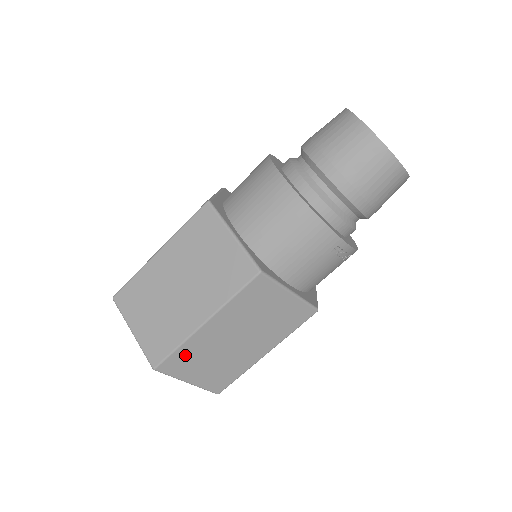
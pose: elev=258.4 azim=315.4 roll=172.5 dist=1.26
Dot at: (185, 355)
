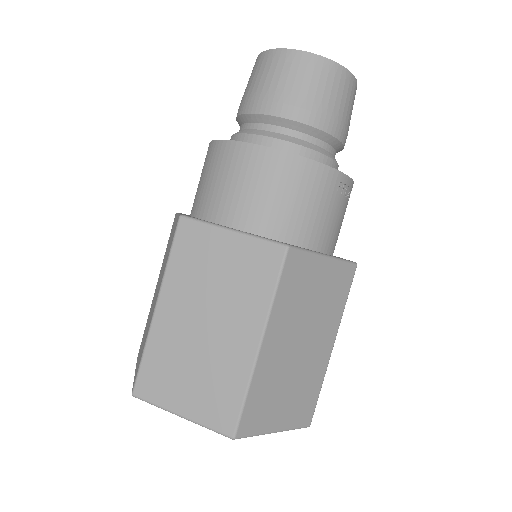
Dot at: (258, 398)
